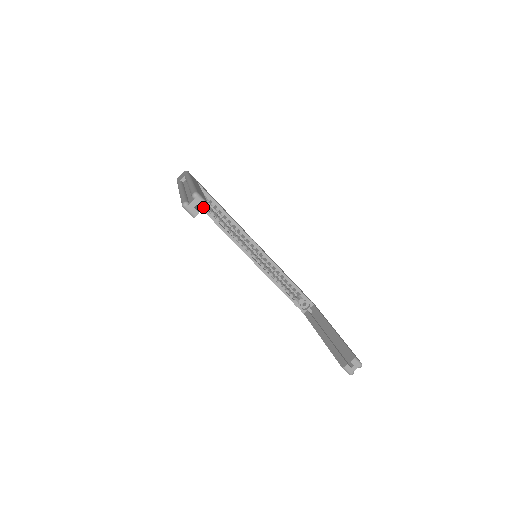
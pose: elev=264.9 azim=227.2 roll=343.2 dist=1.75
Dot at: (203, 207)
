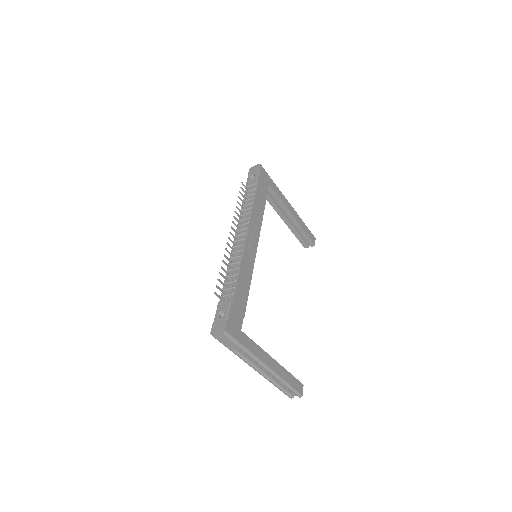
Dot at: occluded
